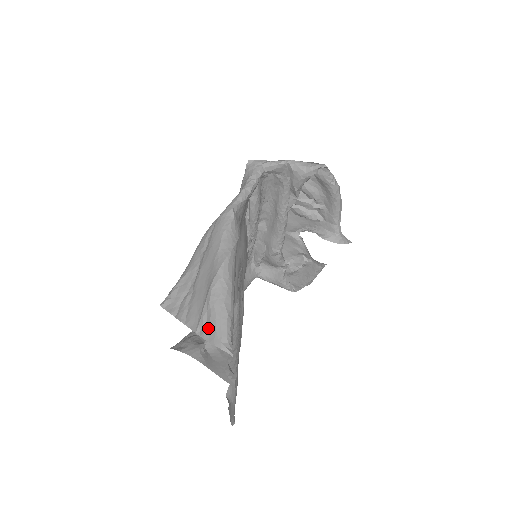
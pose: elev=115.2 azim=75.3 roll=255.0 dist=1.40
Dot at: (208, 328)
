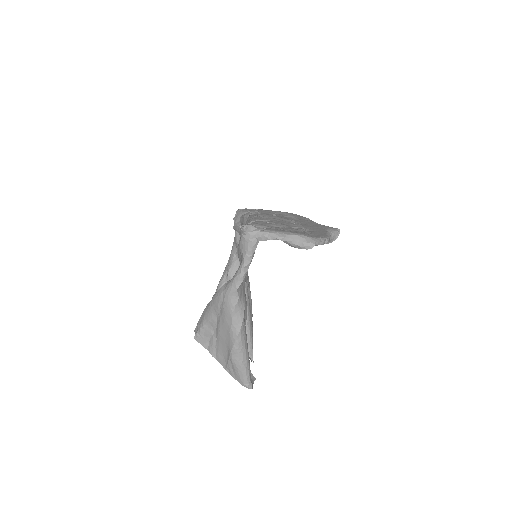
Dot at: (234, 373)
